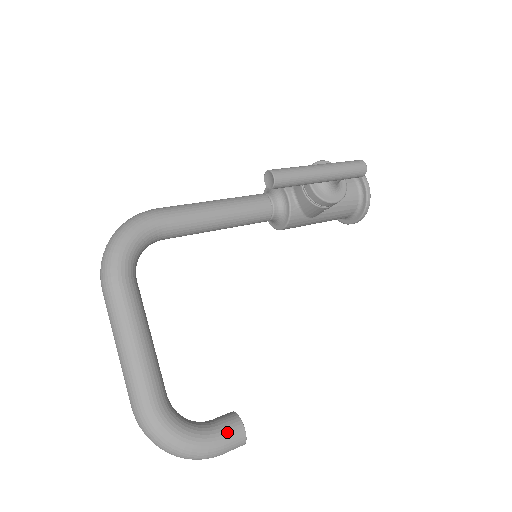
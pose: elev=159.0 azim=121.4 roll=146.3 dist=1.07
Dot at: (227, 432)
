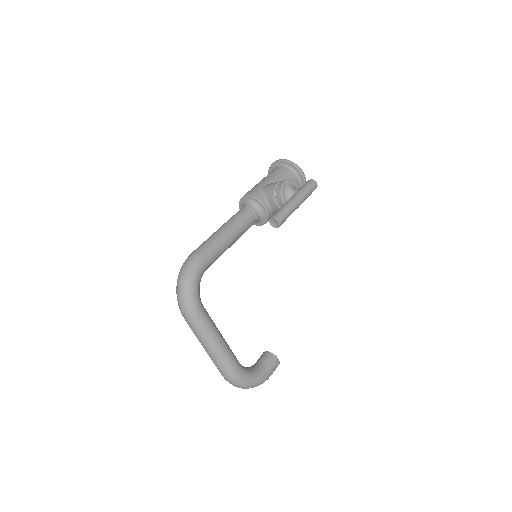
Dot at: (272, 365)
